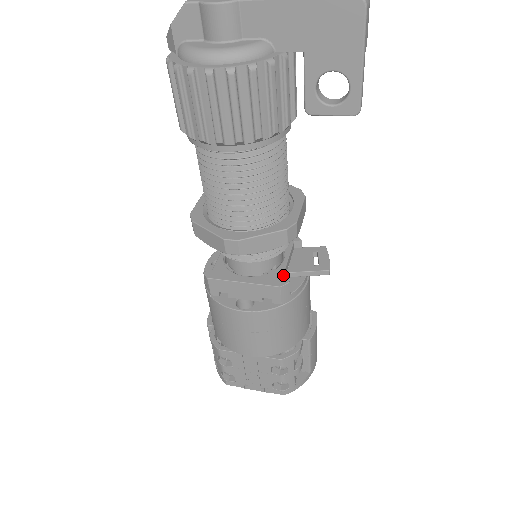
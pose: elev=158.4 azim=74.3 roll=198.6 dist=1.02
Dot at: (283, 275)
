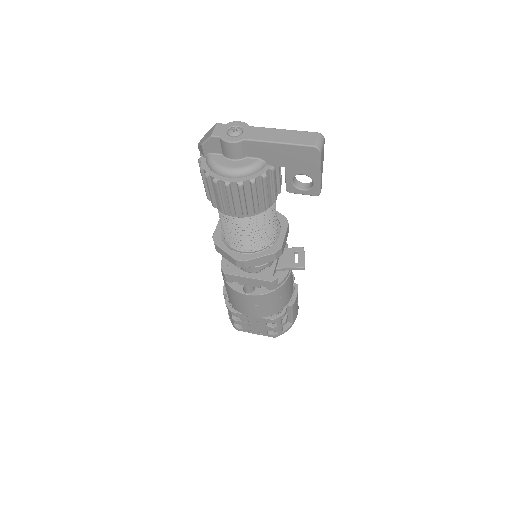
Dot at: (274, 272)
